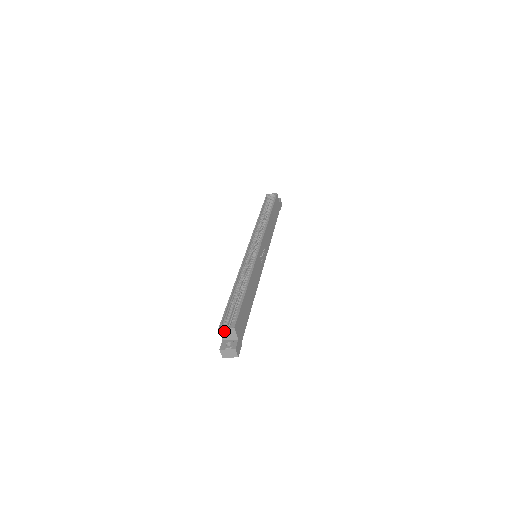
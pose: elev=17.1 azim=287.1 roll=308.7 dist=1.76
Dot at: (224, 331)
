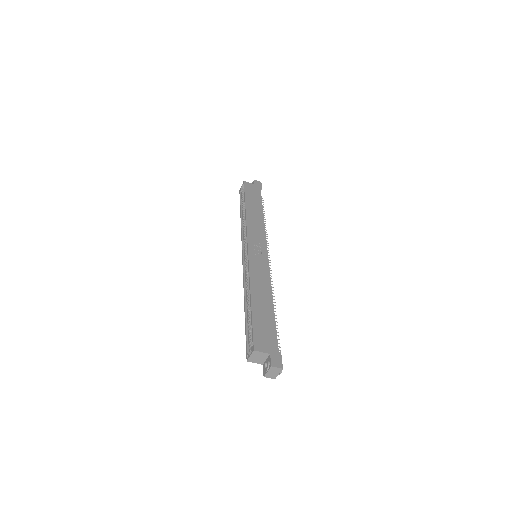
Dot at: (253, 359)
